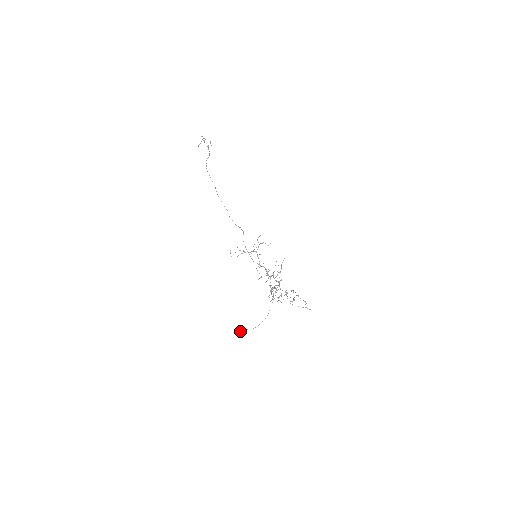
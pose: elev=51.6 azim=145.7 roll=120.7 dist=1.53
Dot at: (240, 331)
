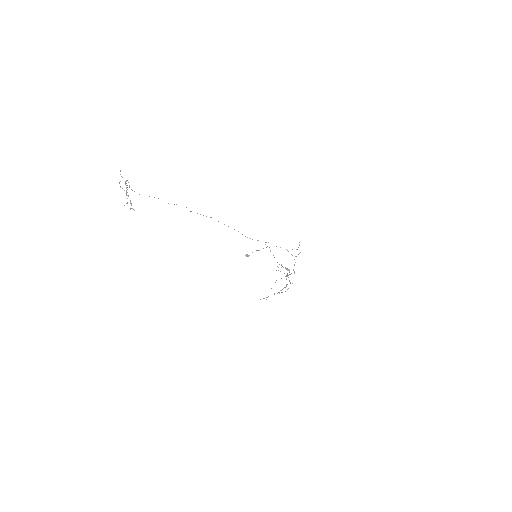
Dot at: occluded
